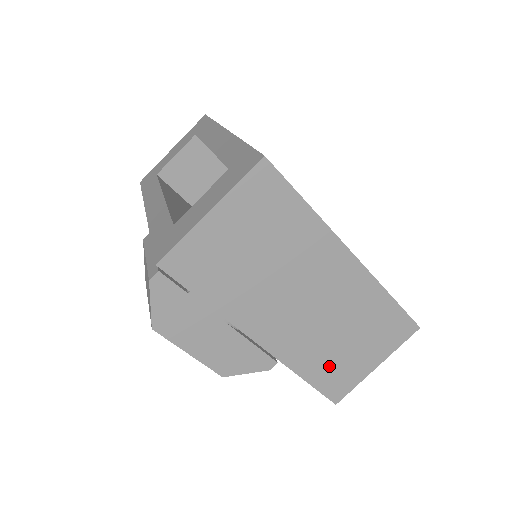
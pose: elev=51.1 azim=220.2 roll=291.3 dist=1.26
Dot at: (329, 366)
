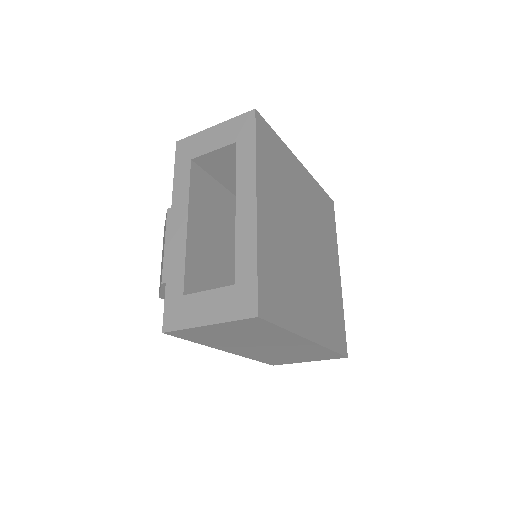
Dot at: (274, 359)
